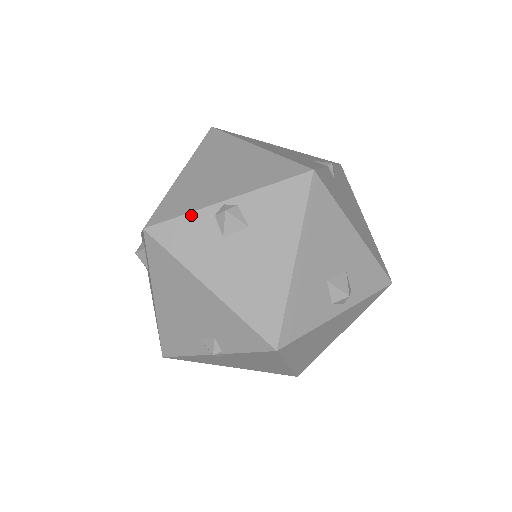
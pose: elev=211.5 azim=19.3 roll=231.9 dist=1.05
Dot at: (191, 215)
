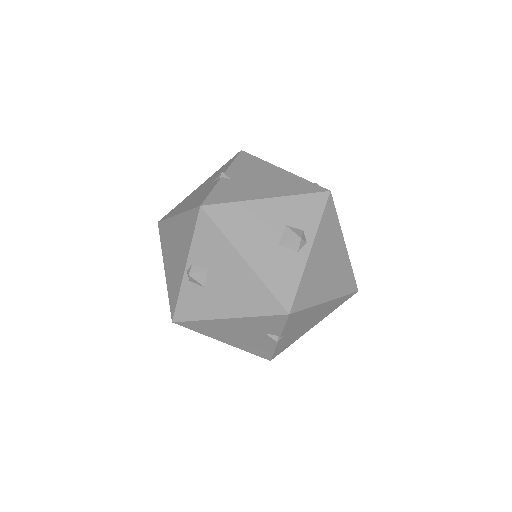
Dot at: (181, 293)
